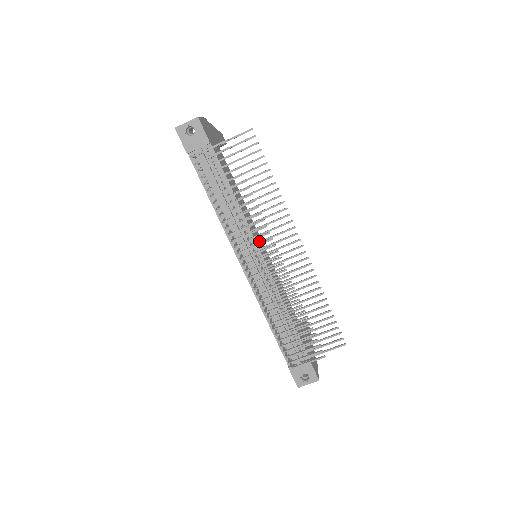
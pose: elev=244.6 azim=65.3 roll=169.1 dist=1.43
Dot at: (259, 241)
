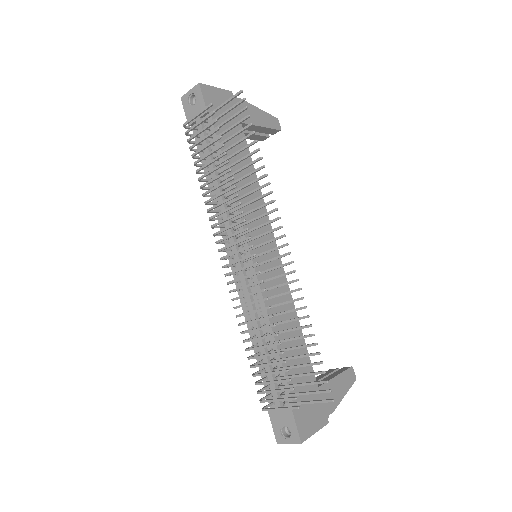
Dot at: occluded
